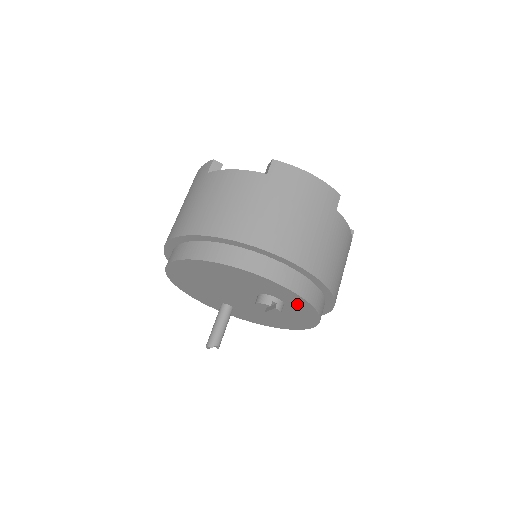
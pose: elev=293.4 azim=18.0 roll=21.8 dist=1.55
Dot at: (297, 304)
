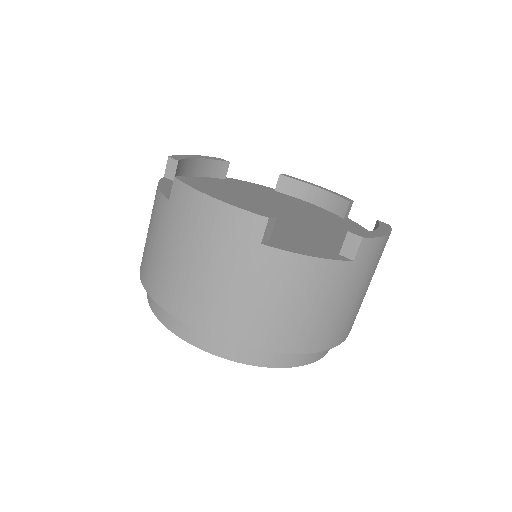
Dot at: occluded
